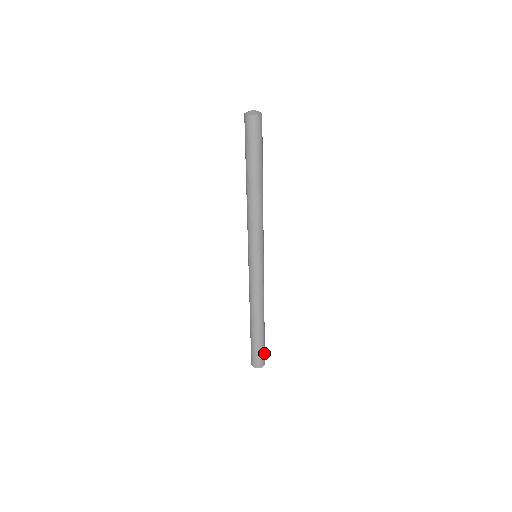
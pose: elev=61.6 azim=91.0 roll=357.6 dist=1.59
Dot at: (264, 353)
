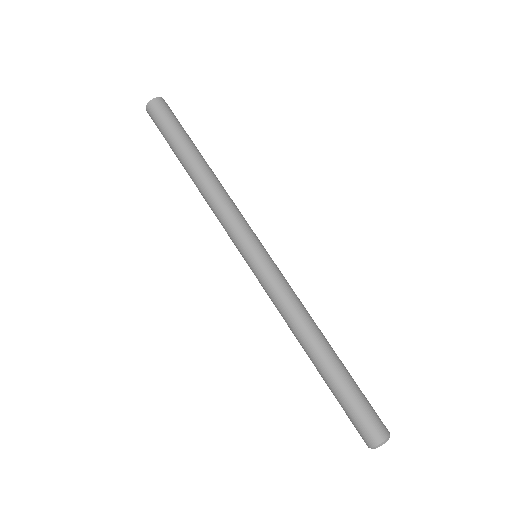
Dot at: (372, 410)
